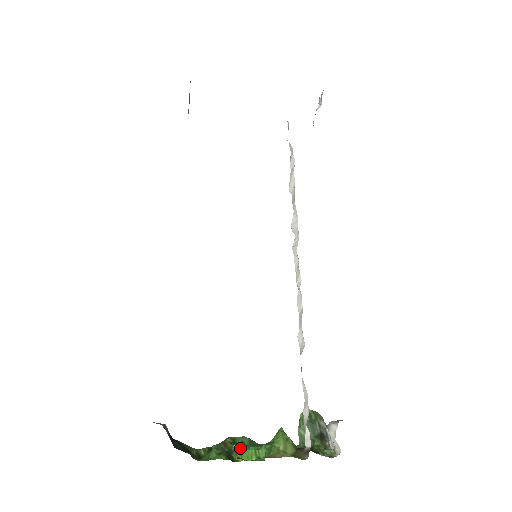
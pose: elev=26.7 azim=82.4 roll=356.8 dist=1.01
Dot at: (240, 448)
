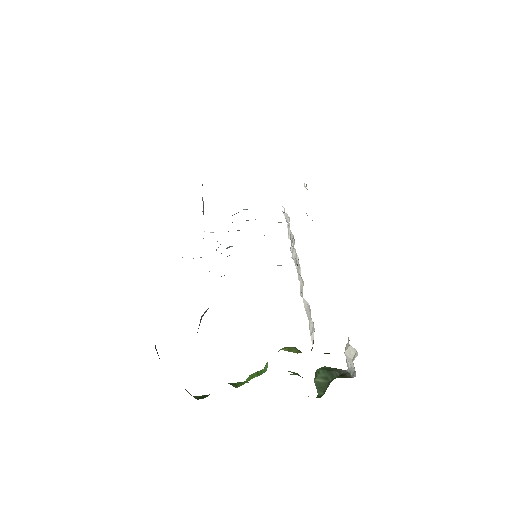
Dot at: (241, 382)
